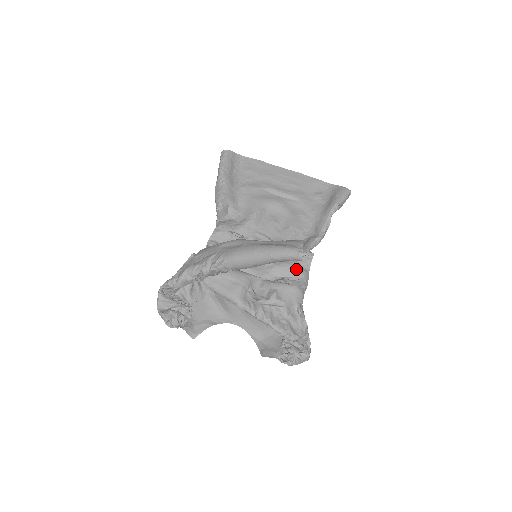
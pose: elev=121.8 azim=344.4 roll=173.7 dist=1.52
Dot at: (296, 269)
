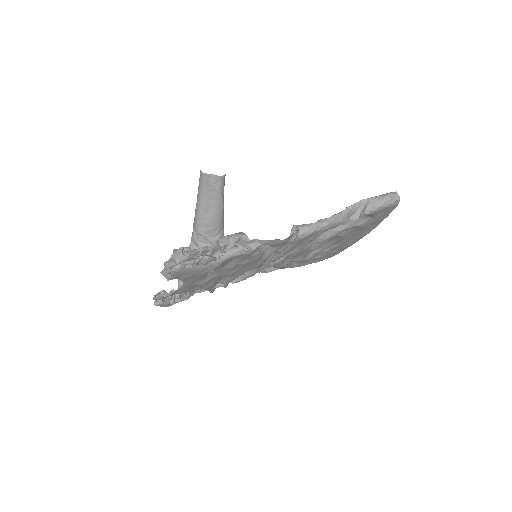
Dot at: occluded
